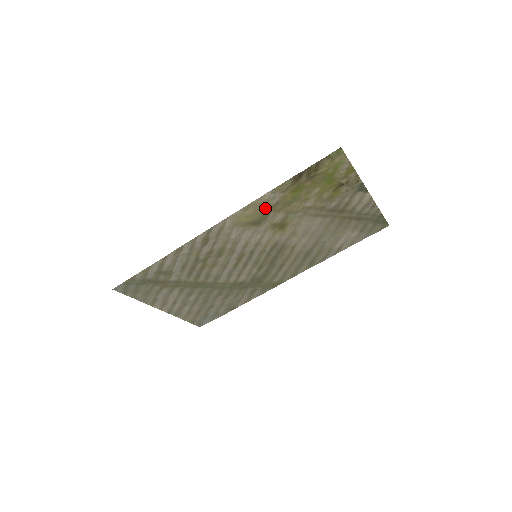
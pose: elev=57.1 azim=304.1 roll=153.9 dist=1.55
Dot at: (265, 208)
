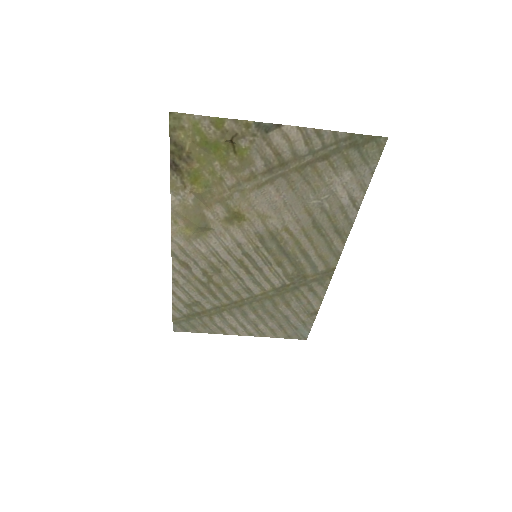
Dot at: (190, 212)
